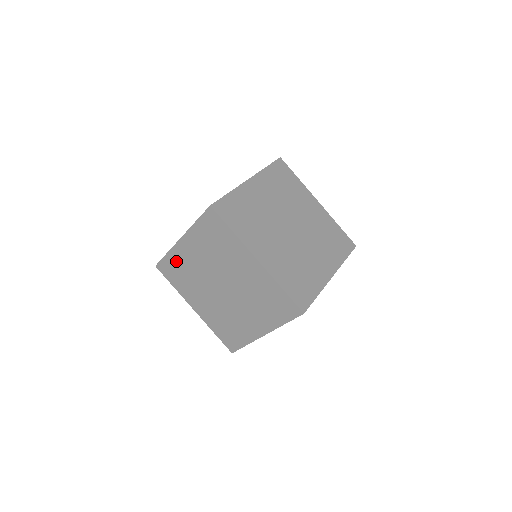
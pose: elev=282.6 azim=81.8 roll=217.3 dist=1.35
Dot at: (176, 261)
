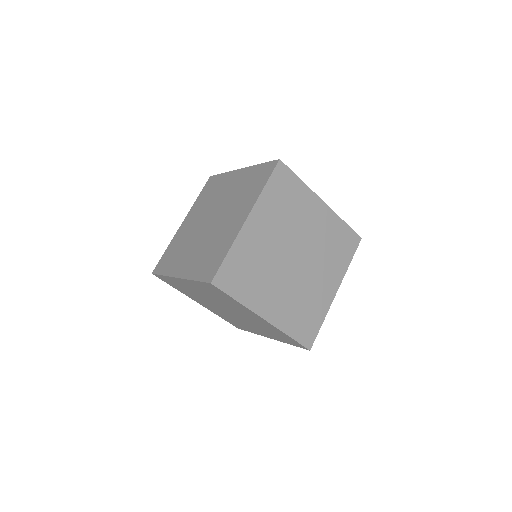
Dot at: (175, 282)
